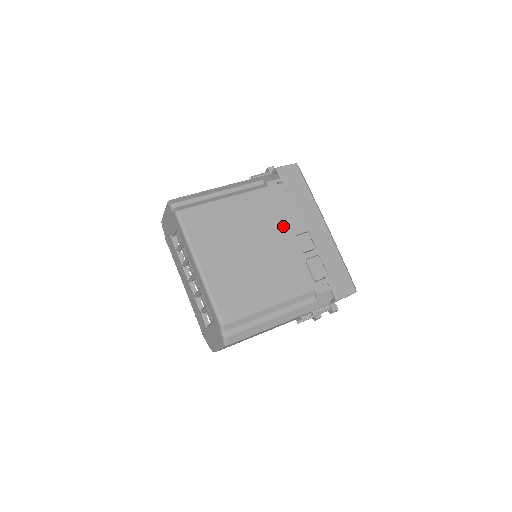
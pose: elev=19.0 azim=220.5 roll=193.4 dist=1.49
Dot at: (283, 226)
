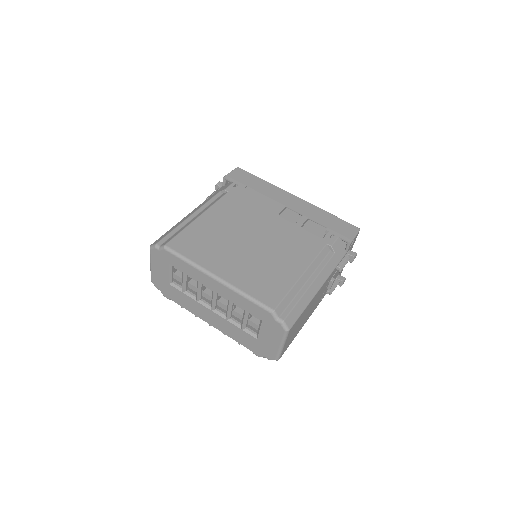
Dot at: (263, 213)
